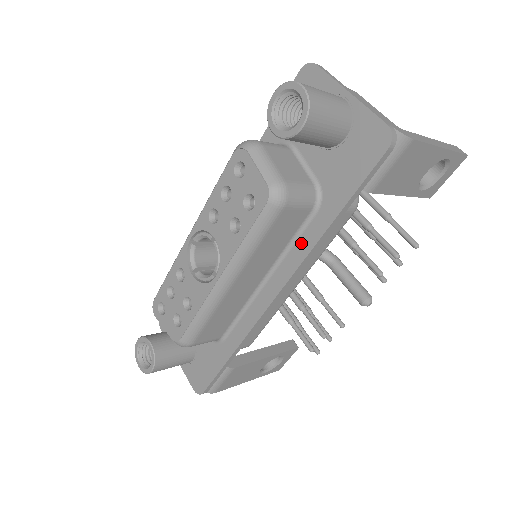
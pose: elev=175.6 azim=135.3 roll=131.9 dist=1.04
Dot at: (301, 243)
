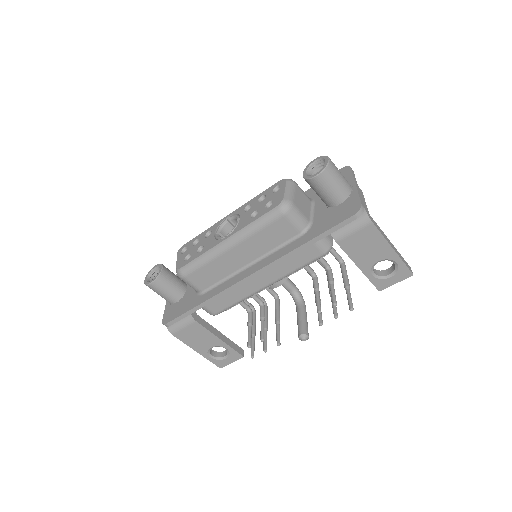
Dot at: (283, 250)
